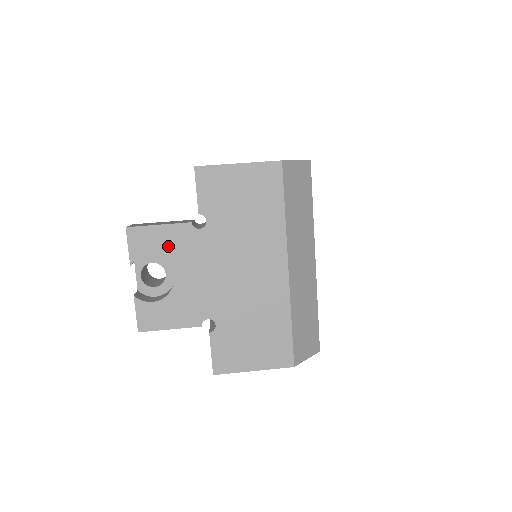
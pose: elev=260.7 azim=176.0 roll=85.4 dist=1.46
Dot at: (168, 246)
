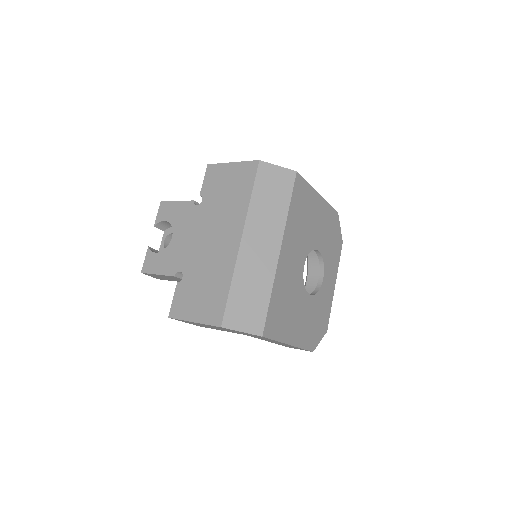
Dot at: (177, 215)
